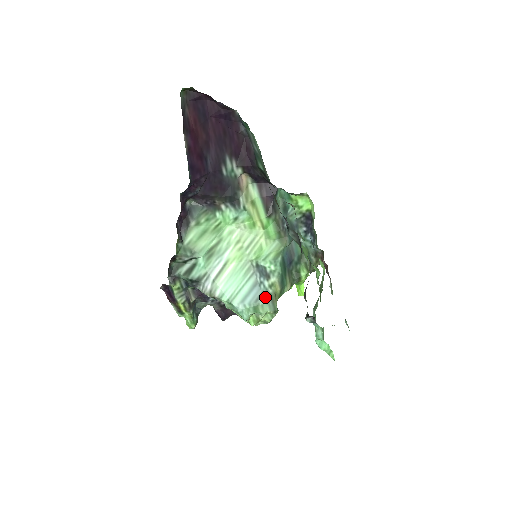
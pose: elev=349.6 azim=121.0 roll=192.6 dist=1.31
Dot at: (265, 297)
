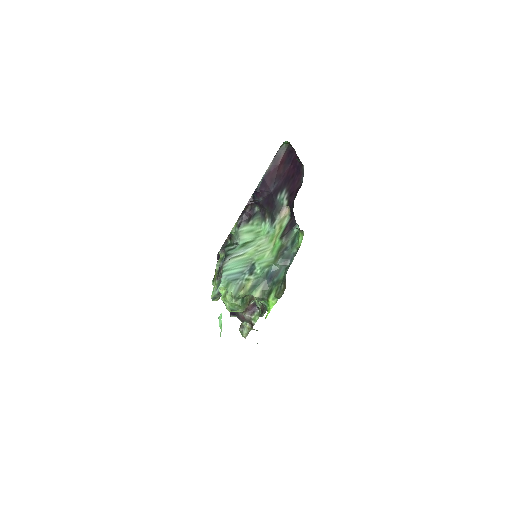
Dot at: (238, 282)
